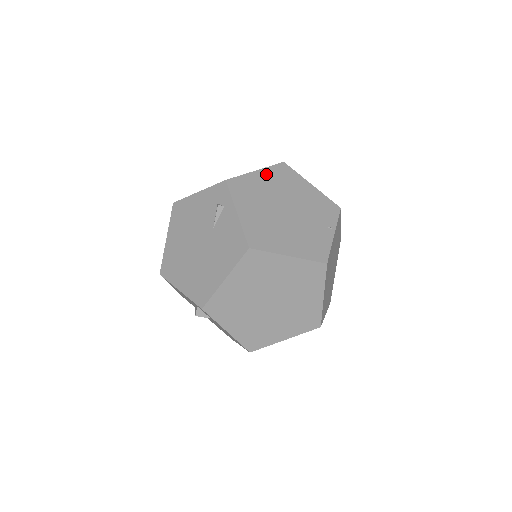
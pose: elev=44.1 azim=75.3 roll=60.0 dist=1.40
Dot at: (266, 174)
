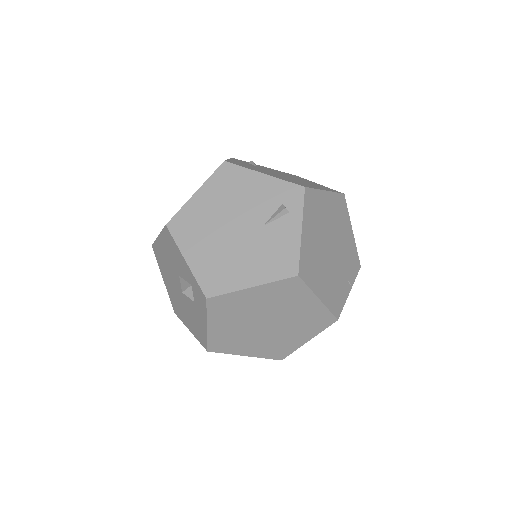
Dot at: (331, 199)
